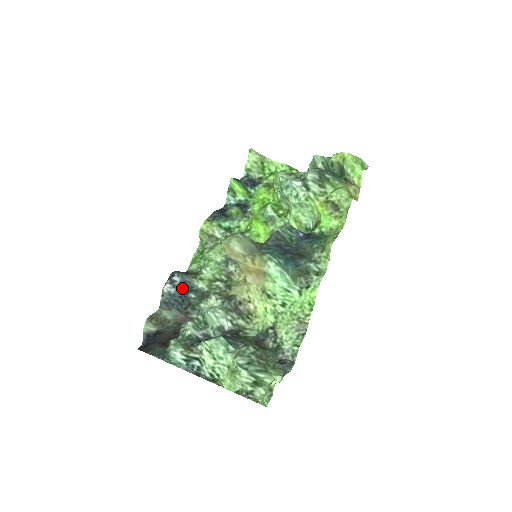
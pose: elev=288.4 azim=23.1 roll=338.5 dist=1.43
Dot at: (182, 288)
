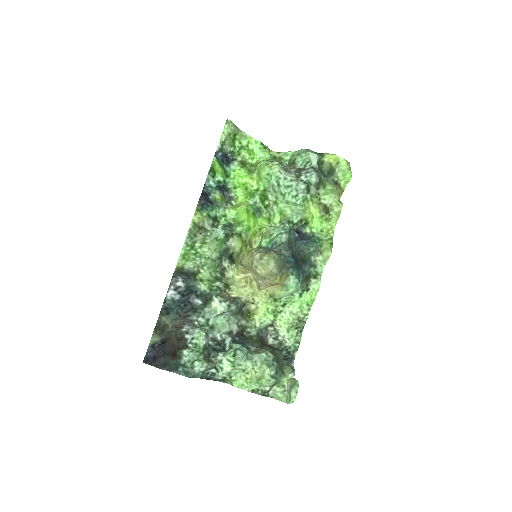
Dot at: (187, 294)
